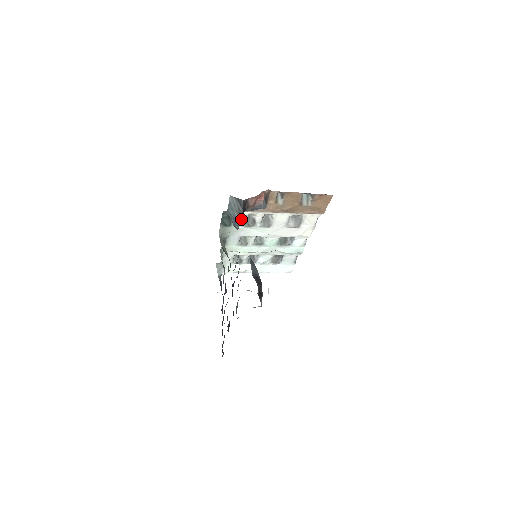
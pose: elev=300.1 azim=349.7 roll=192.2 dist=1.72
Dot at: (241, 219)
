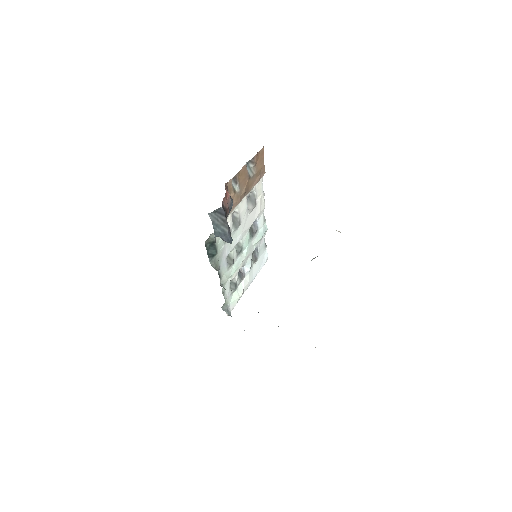
Dot at: (229, 229)
